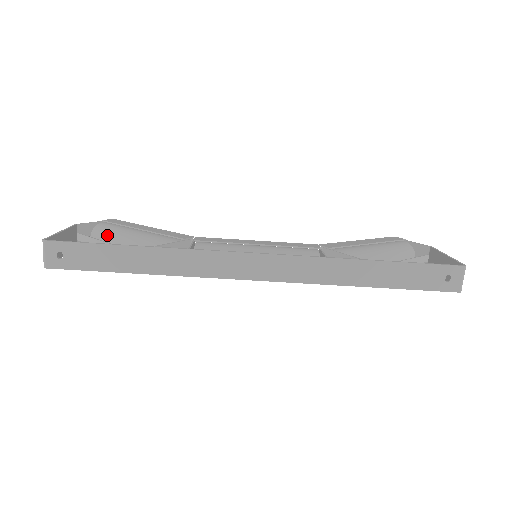
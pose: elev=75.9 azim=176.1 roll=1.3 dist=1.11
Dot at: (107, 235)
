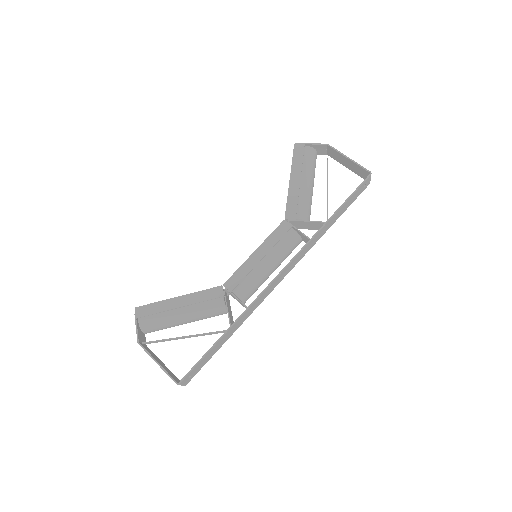
Dot at: (160, 326)
